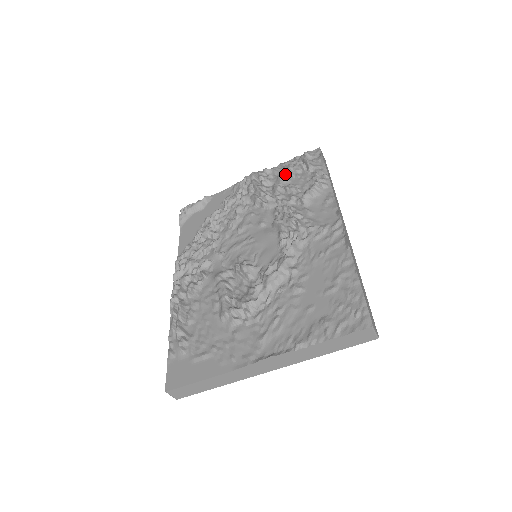
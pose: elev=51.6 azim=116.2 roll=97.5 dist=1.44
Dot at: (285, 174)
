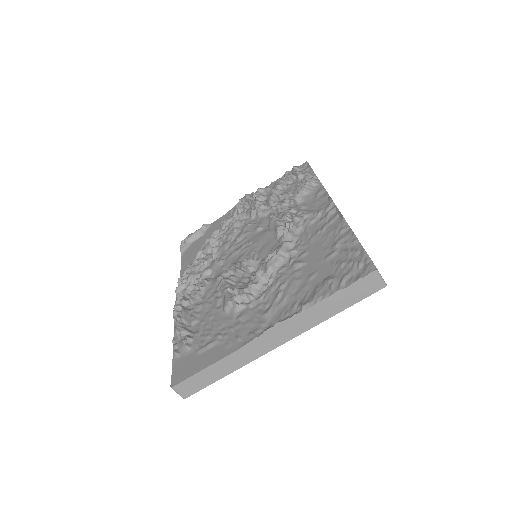
Dot at: (277, 187)
